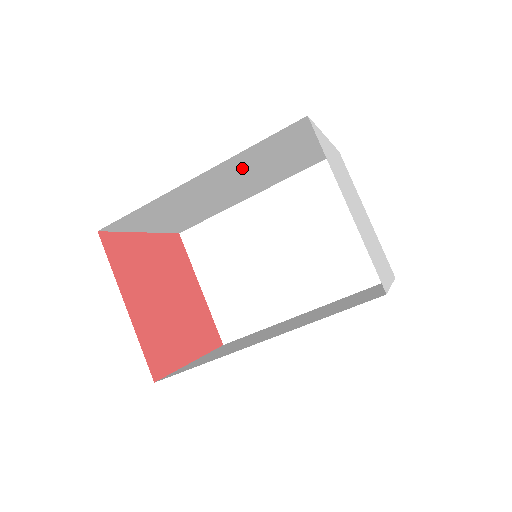
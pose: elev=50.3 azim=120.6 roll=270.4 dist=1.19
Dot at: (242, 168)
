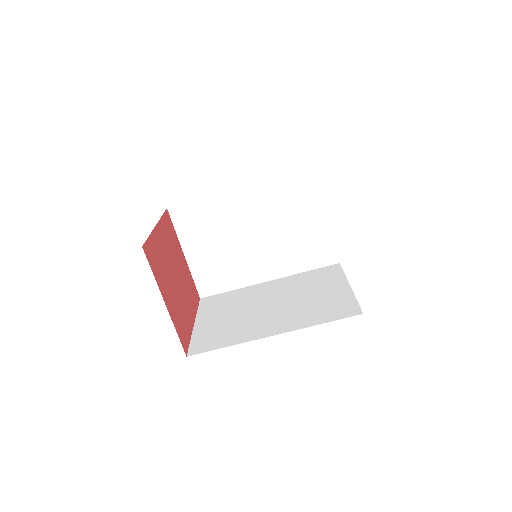
Dot at: occluded
